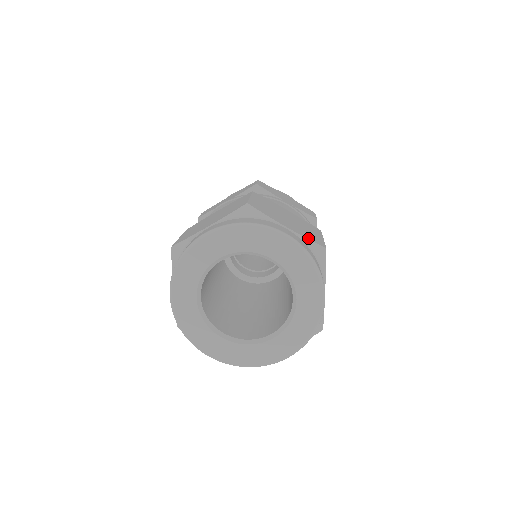
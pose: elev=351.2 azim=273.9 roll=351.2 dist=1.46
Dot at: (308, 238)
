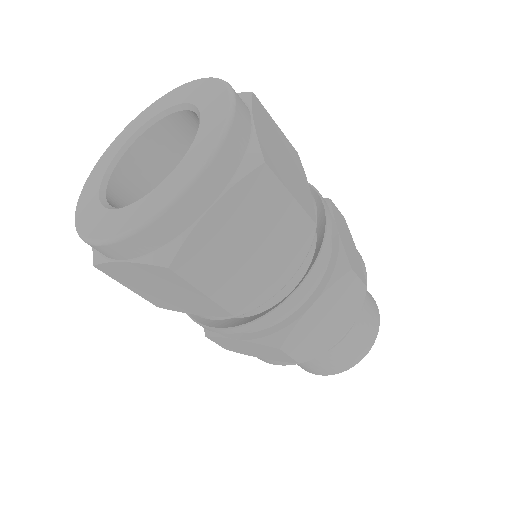
Dot at: occluded
